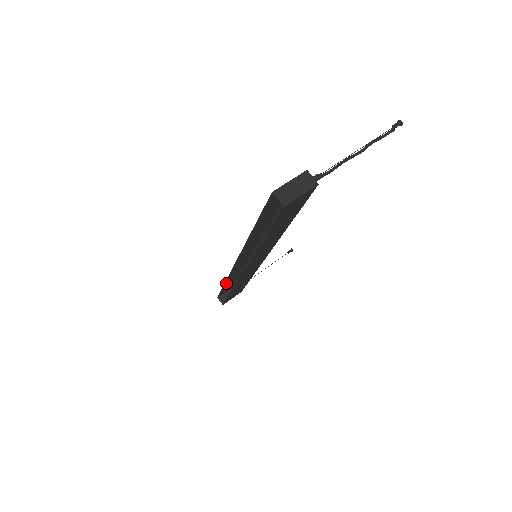
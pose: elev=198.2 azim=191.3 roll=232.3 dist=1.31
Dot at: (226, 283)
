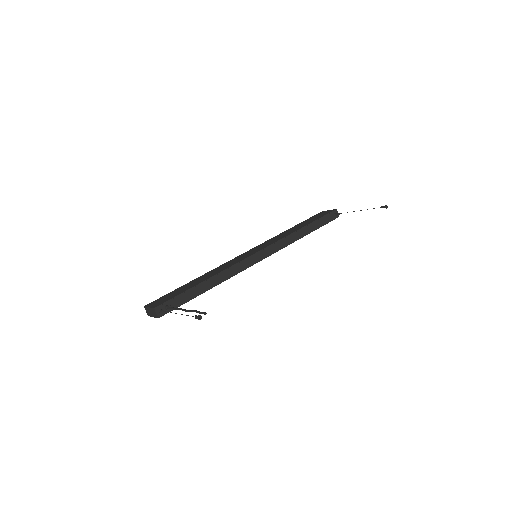
Dot at: (292, 228)
